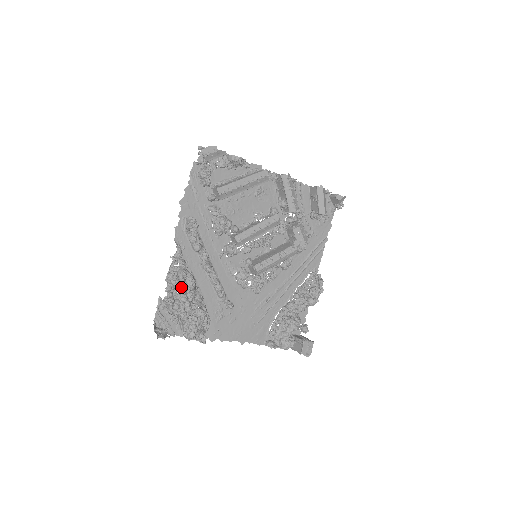
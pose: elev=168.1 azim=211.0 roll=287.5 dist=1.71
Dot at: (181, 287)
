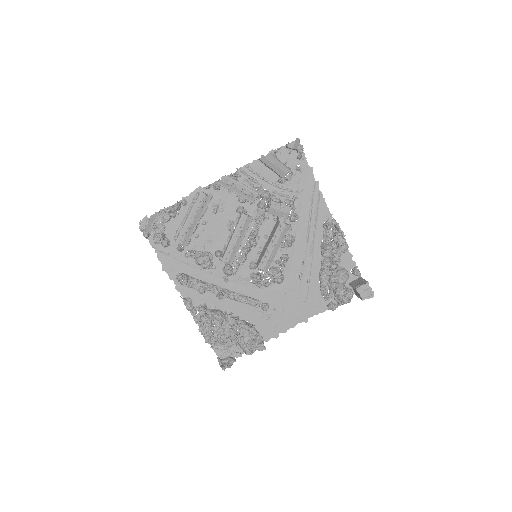
Dot at: (213, 326)
